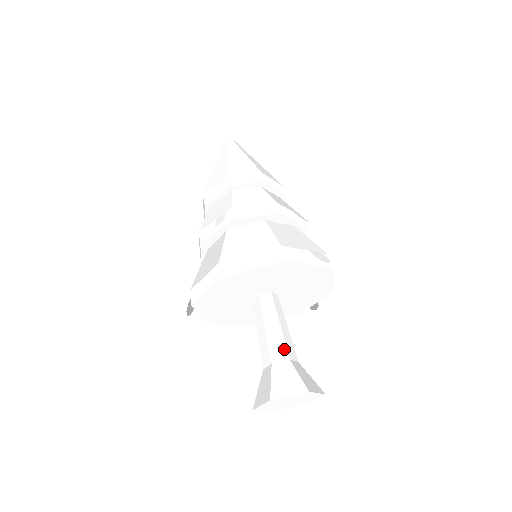
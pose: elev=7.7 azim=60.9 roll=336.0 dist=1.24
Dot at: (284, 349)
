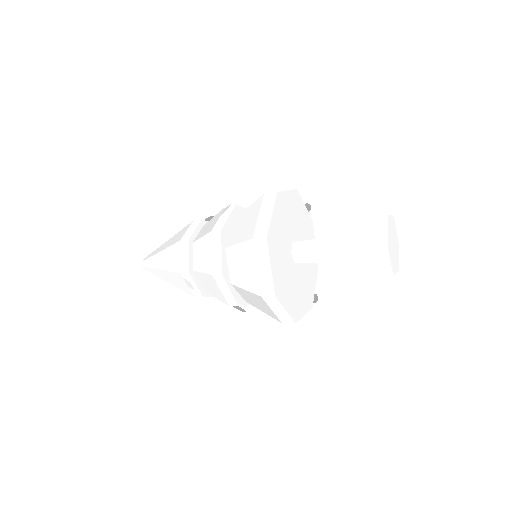
Dot at: occluded
